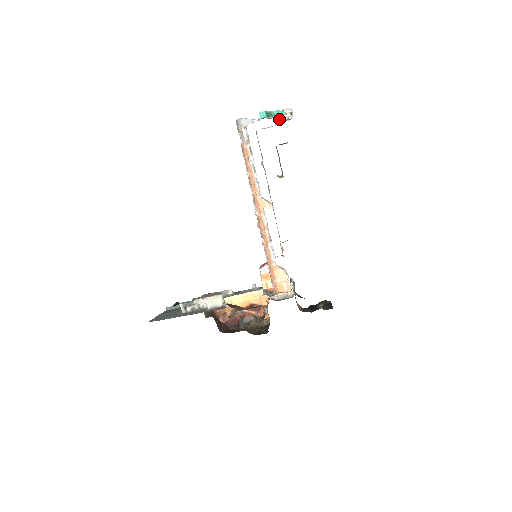
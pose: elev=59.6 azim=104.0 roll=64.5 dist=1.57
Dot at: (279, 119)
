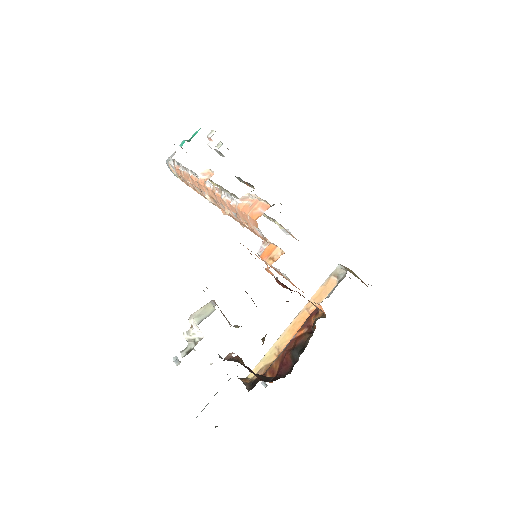
Dot at: (209, 145)
